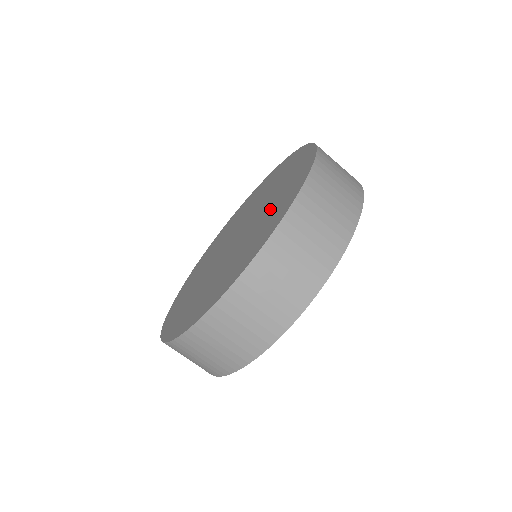
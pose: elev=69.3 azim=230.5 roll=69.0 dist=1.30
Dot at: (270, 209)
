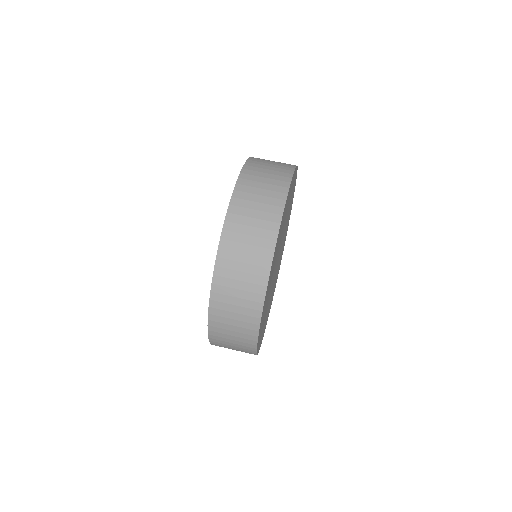
Dot at: occluded
